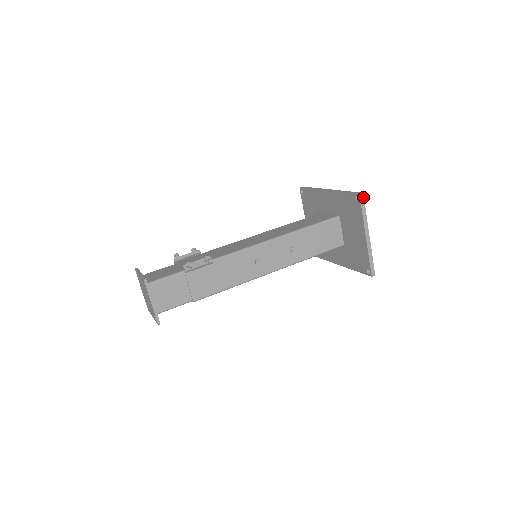
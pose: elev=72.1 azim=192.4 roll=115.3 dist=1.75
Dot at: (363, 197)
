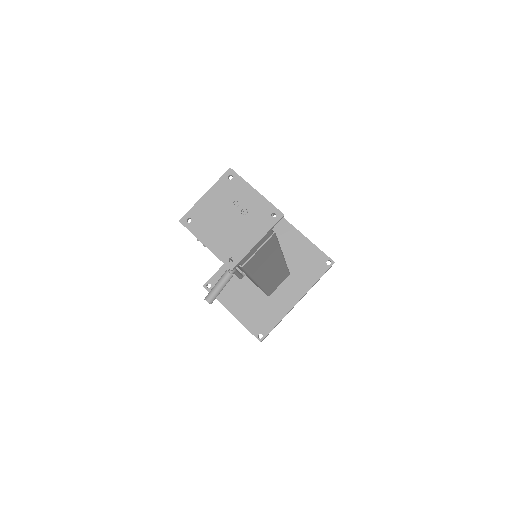
Dot at: occluded
